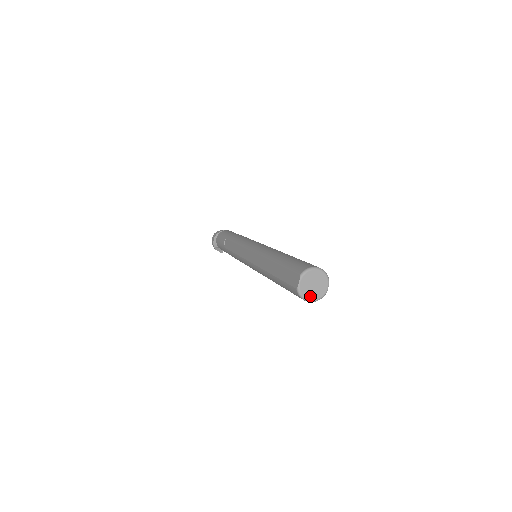
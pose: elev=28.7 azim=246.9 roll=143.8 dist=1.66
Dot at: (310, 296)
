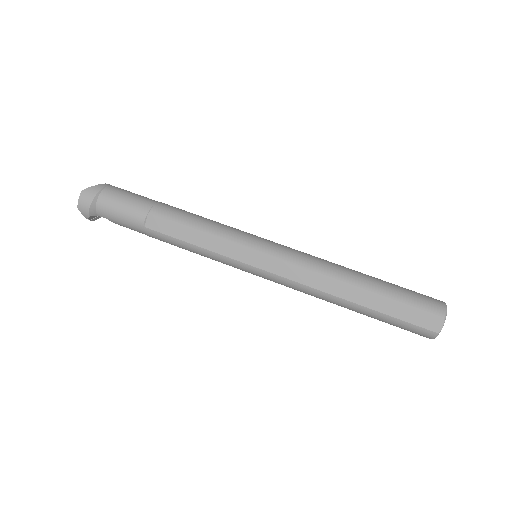
Dot at: occluded
